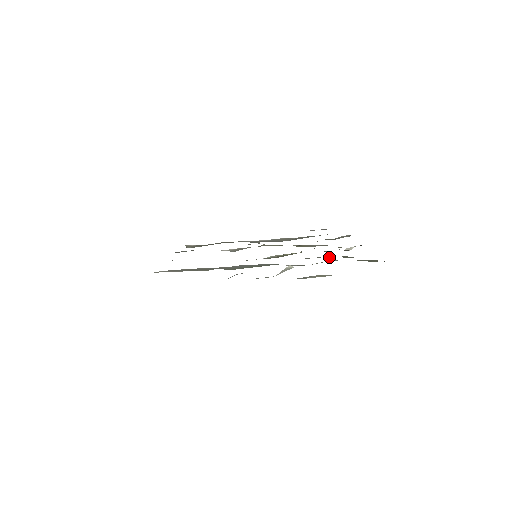
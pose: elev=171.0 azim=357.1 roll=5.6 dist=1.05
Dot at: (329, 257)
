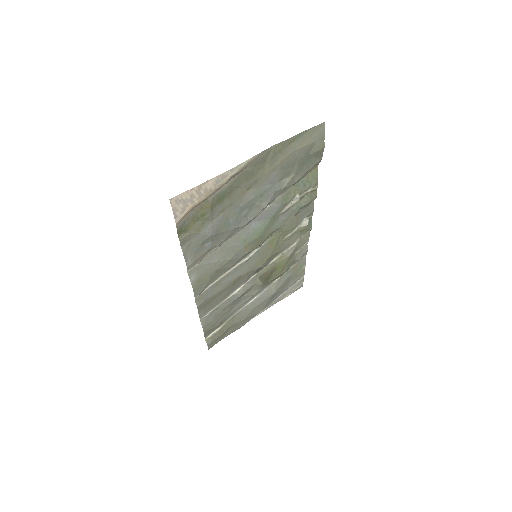
Dot at: (294, 208)
